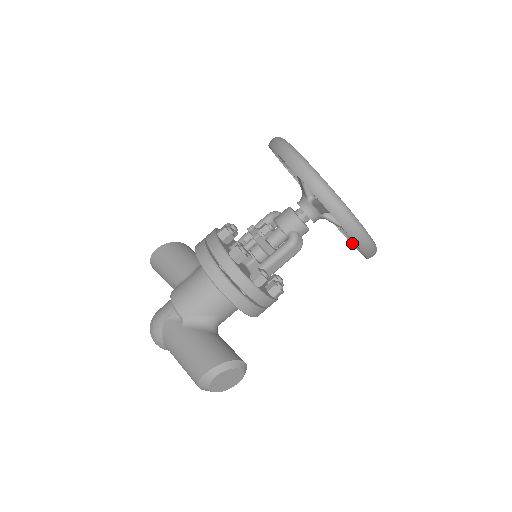
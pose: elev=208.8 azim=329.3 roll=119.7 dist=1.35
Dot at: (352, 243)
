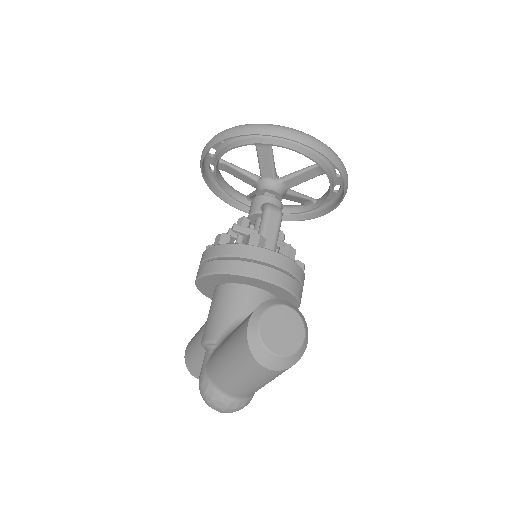
Dot at: (339, 202)
